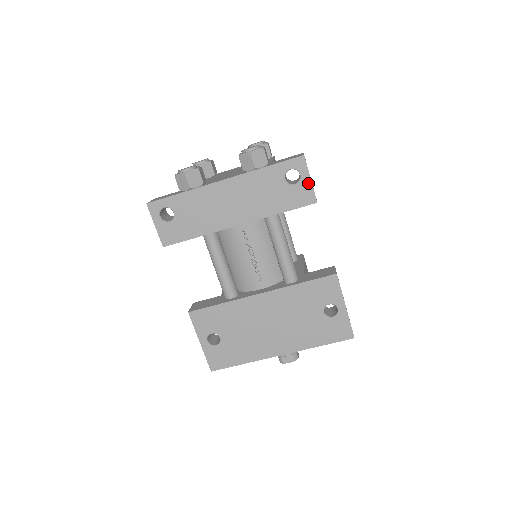
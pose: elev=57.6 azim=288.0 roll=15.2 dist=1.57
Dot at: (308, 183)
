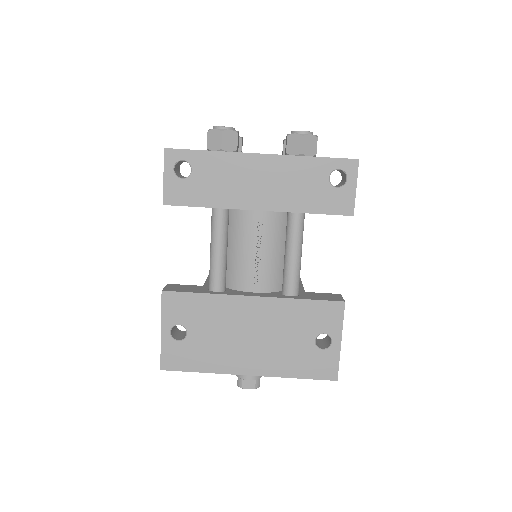
Dot at: (352, 191)
